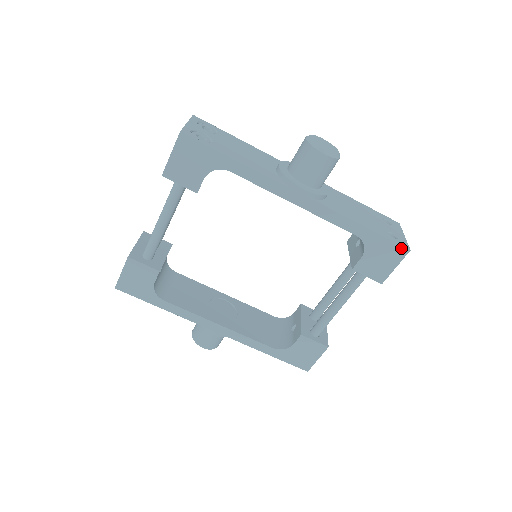
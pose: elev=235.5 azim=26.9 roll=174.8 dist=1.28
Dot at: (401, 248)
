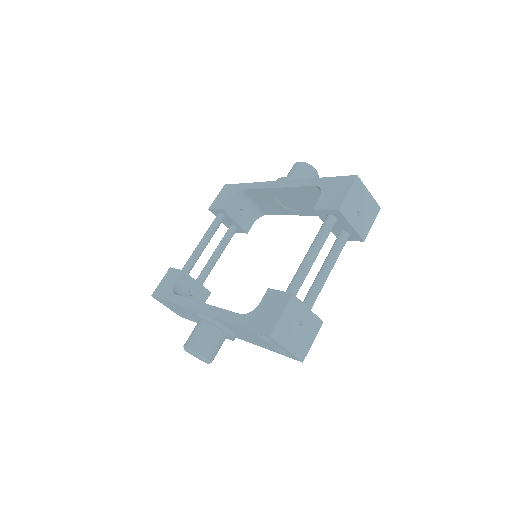
Dot at: (349, 177)
